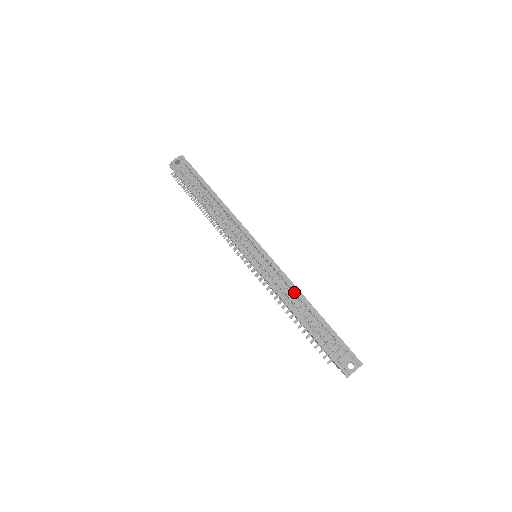
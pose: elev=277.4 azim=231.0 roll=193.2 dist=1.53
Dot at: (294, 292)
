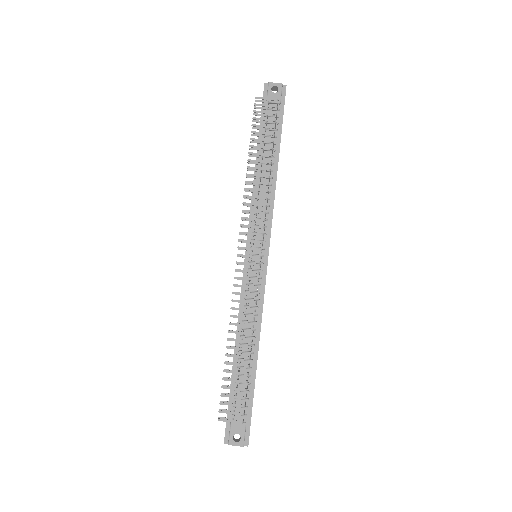
Dot at: (254, 326)
